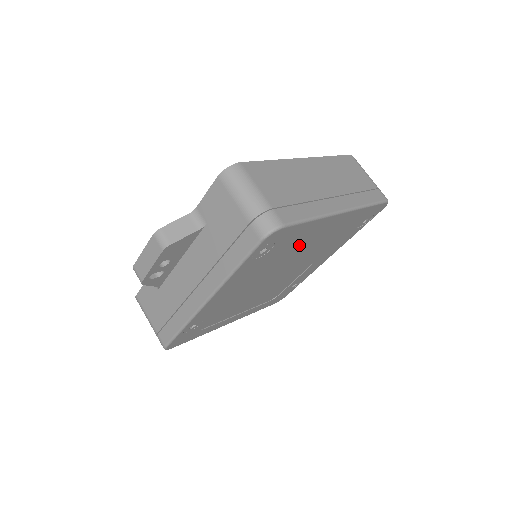
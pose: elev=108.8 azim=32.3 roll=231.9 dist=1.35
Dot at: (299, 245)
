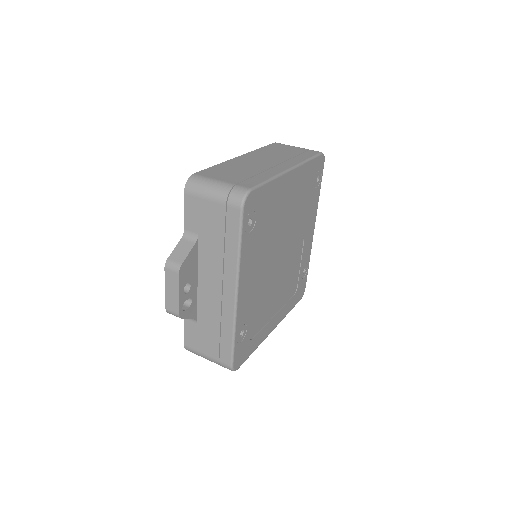
Dot at: (277, 214)
